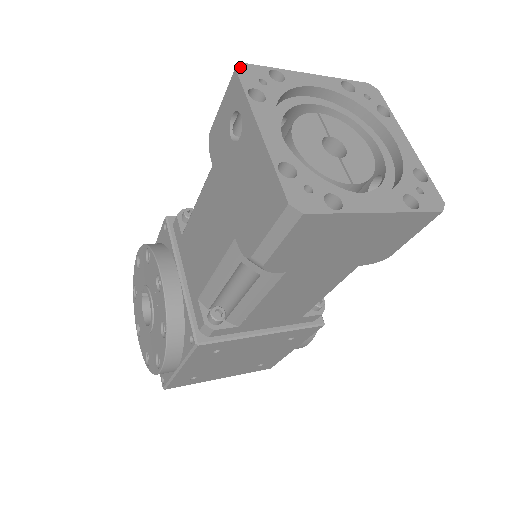
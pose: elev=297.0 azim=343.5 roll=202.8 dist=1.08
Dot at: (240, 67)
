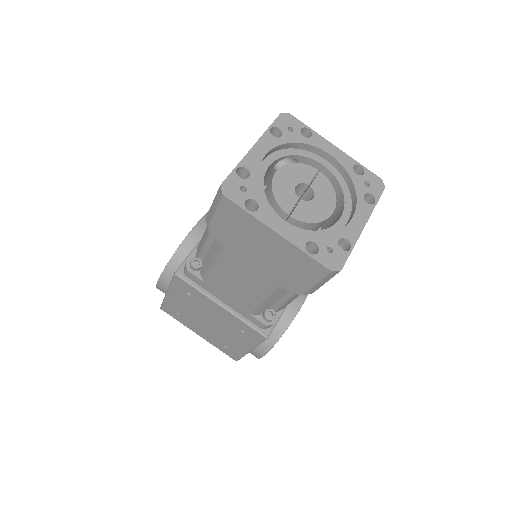
Dot at: (285, 114)
